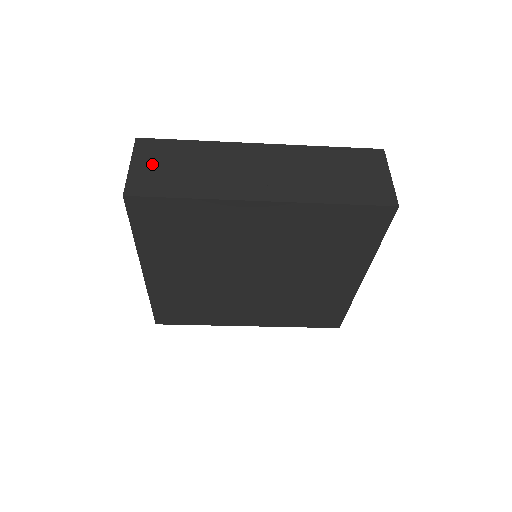
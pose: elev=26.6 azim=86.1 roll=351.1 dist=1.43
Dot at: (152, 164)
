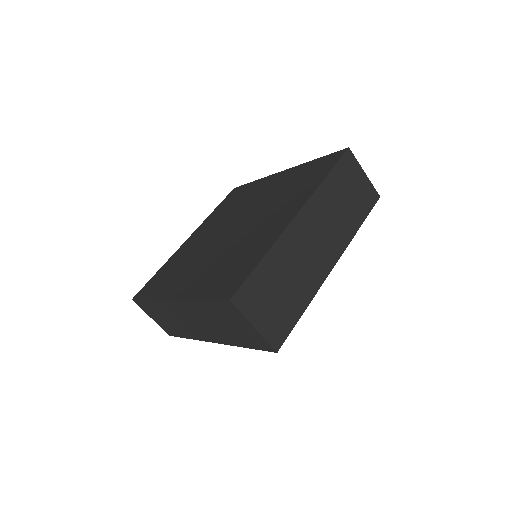
Dot at: (155, 317)
